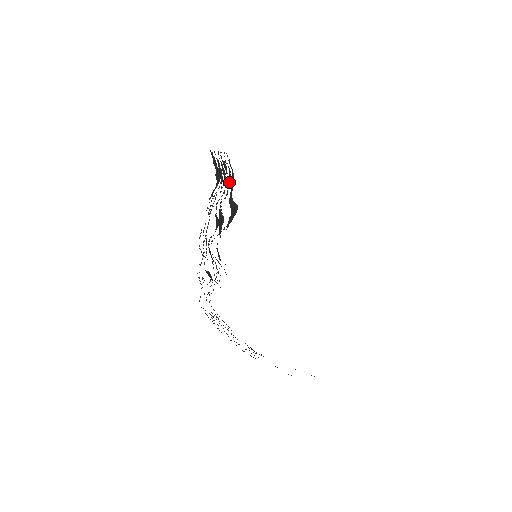
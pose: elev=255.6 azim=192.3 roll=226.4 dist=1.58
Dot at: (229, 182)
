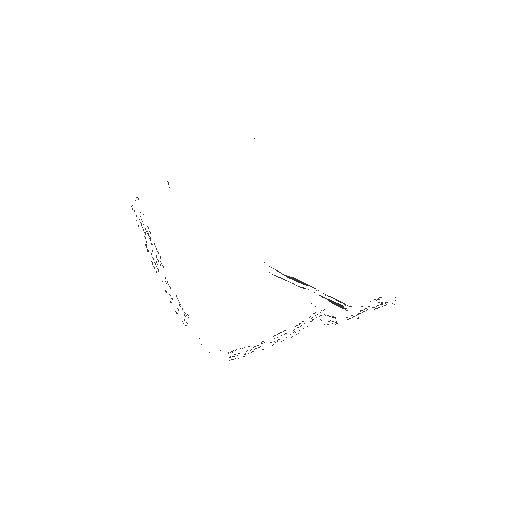
Dot at: occluded
